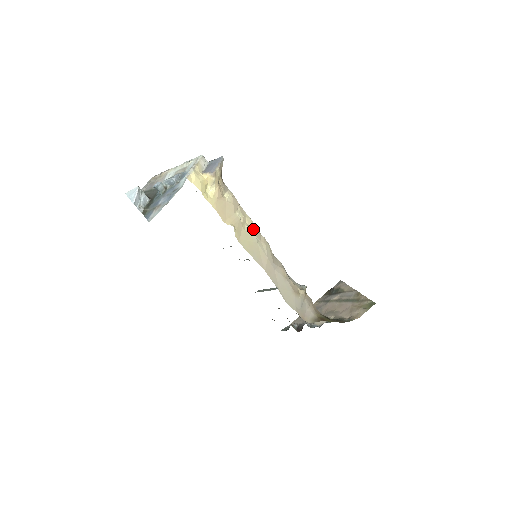
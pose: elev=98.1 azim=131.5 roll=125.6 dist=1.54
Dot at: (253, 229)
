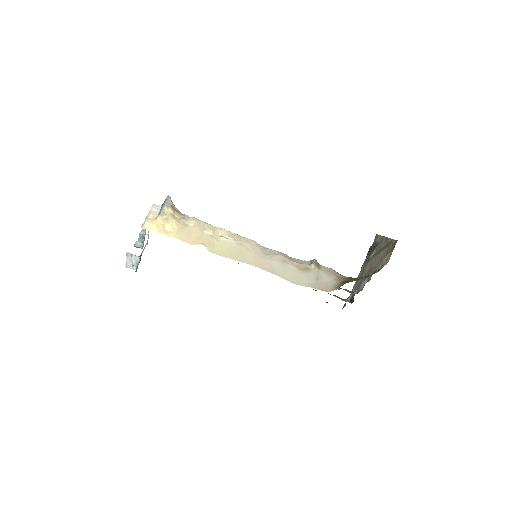
Dot at: (229, 236)
